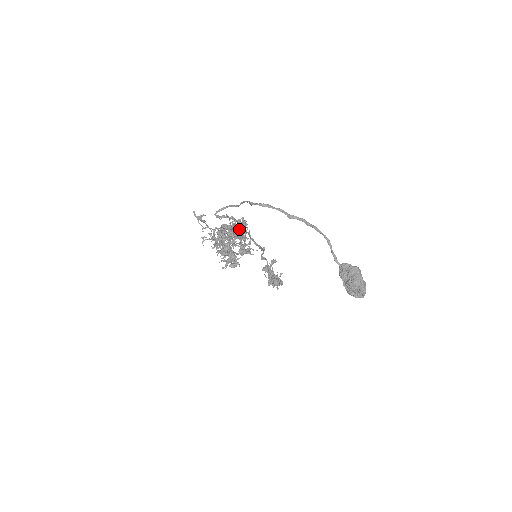
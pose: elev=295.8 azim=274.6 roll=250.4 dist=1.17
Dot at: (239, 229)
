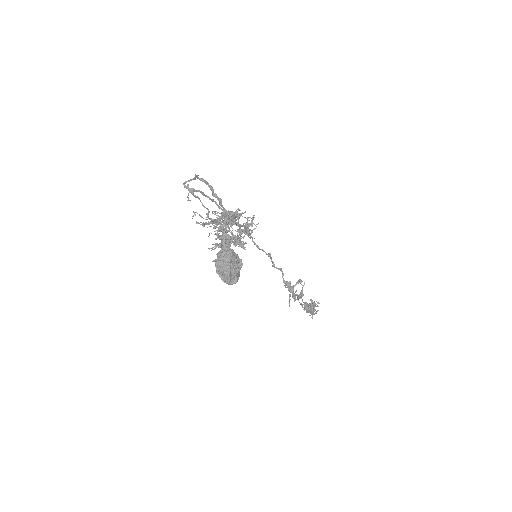
Dot at: (232, 218)
